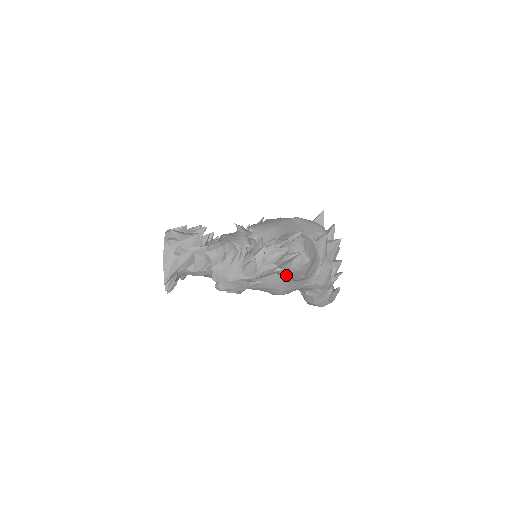
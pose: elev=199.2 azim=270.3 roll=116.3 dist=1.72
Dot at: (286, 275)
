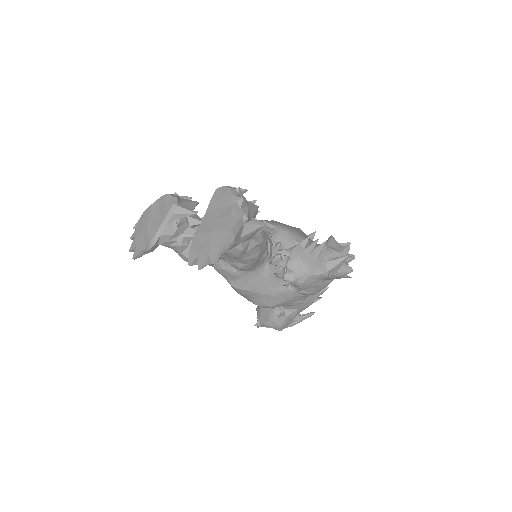
Dot at: occluded
